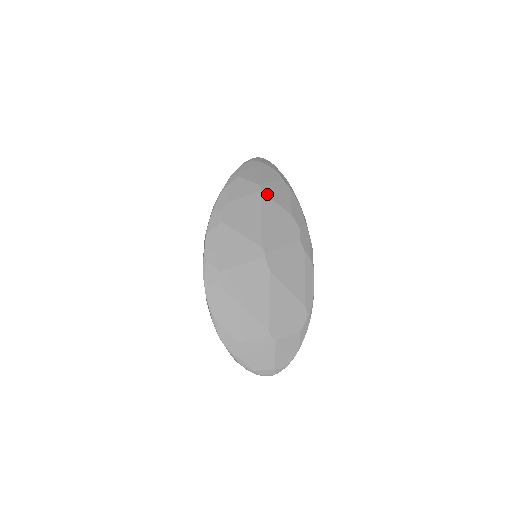
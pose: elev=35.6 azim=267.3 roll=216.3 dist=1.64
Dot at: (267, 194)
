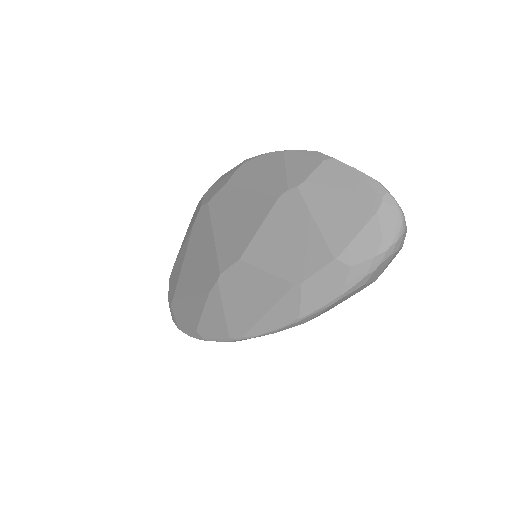
Dot at: occluded
